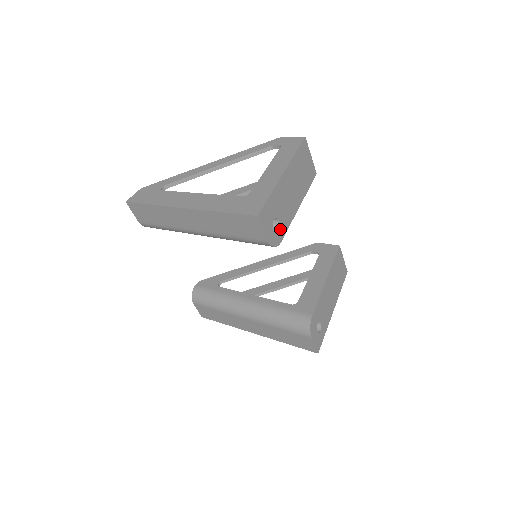
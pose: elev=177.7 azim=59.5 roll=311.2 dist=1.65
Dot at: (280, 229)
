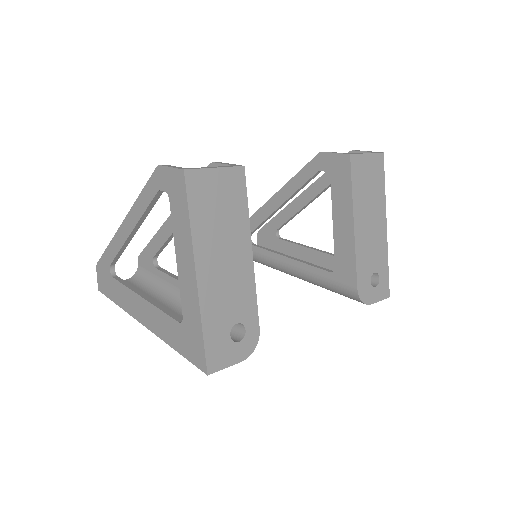
Dot at: (247, 323)
